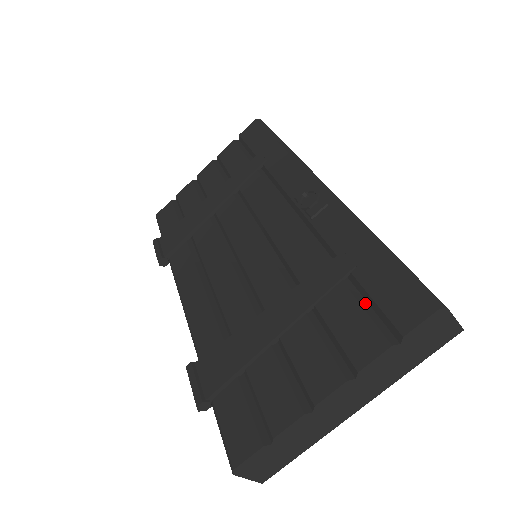
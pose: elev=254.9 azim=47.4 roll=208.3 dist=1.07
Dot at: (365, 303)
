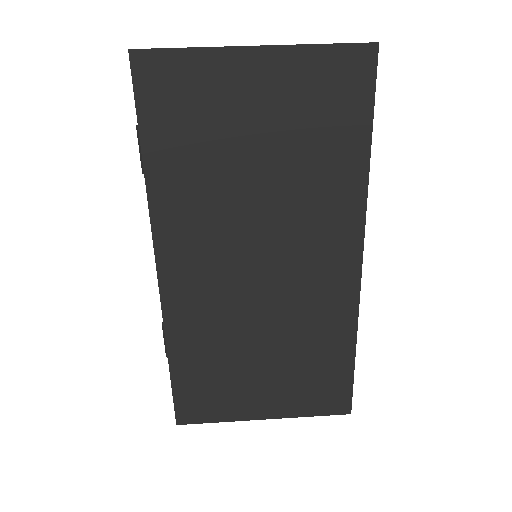
Dot at: occluded
